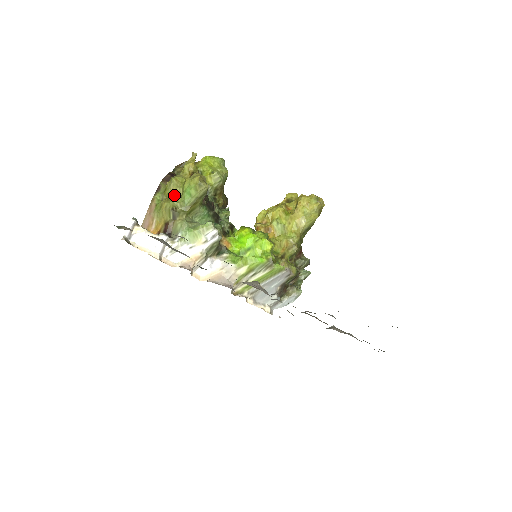
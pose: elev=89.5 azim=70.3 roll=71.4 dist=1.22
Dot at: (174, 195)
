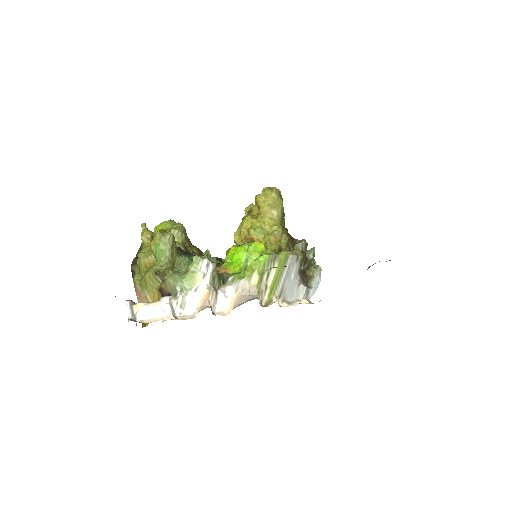
Dot at: (150, 265)
